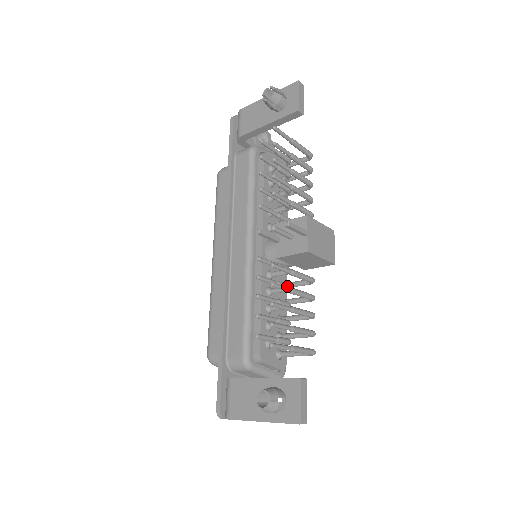
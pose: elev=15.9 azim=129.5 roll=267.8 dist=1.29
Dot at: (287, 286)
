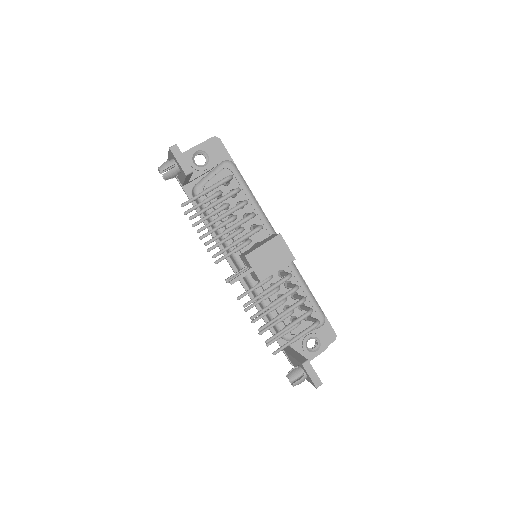
Dot at: (273, 293)
